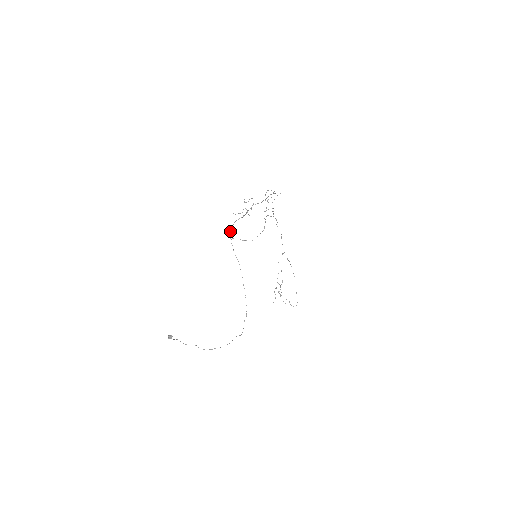
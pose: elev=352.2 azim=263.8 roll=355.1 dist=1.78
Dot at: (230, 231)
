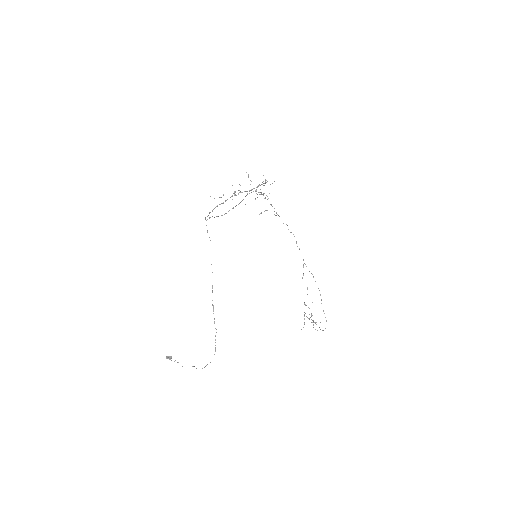
Dot at: (208, 215)
